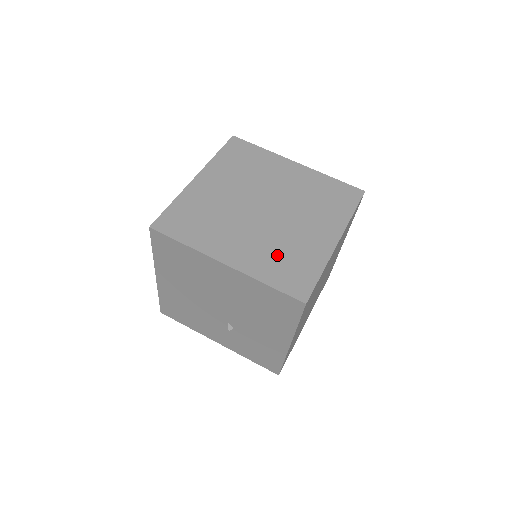
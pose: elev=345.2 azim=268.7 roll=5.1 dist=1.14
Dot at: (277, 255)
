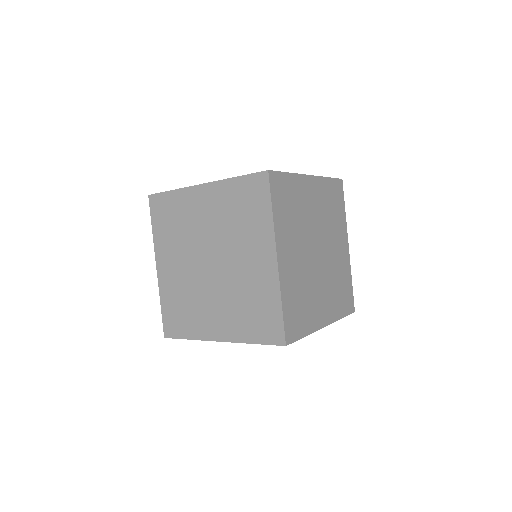
Dot at: (337, 290)
